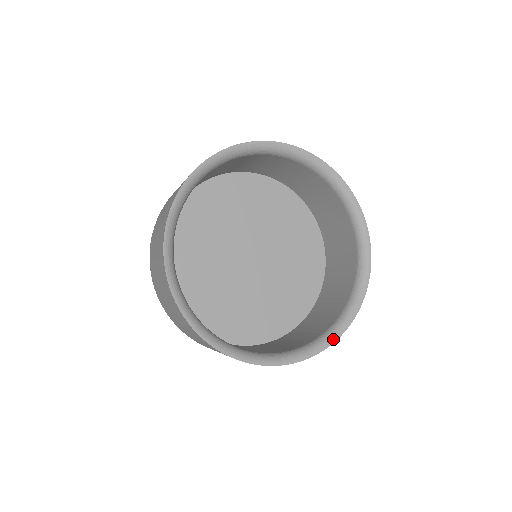
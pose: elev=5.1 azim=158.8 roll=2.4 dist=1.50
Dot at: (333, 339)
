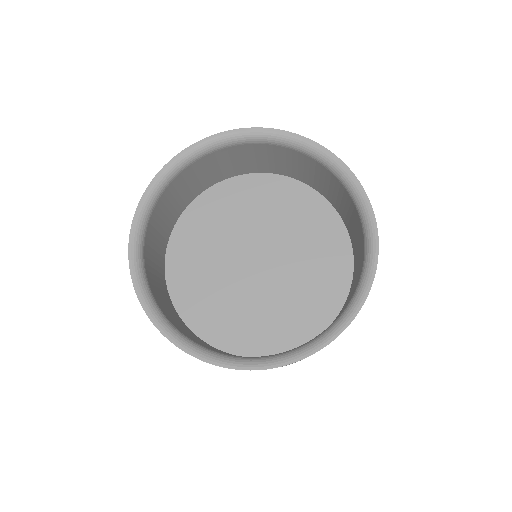
Dot at: (361, 300)
